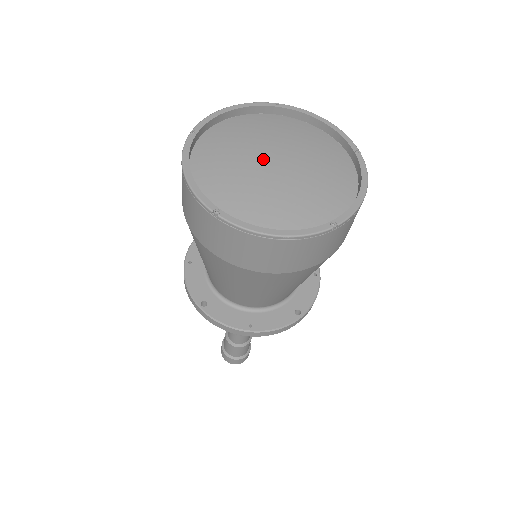
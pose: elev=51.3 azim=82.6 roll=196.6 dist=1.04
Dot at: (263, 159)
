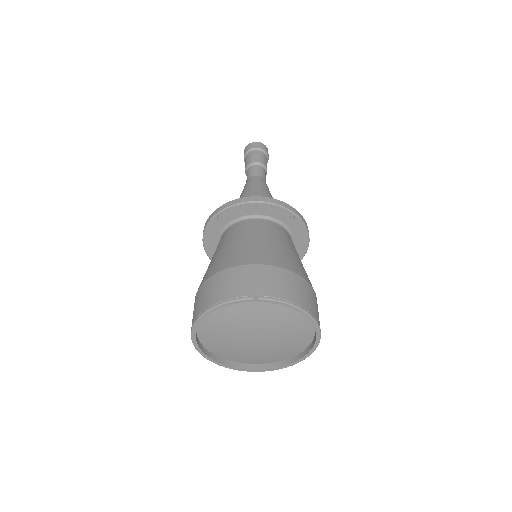
Dot at: (246, 337)
